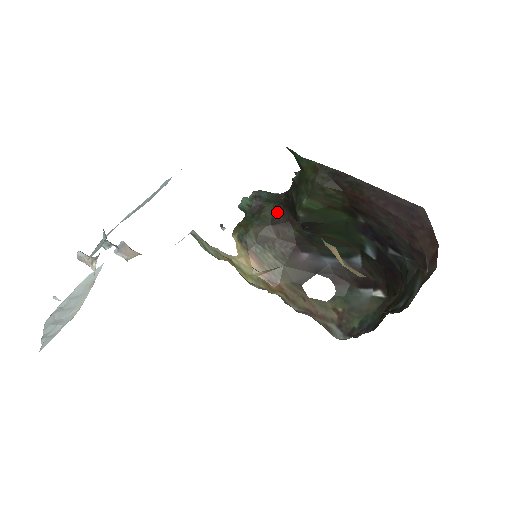
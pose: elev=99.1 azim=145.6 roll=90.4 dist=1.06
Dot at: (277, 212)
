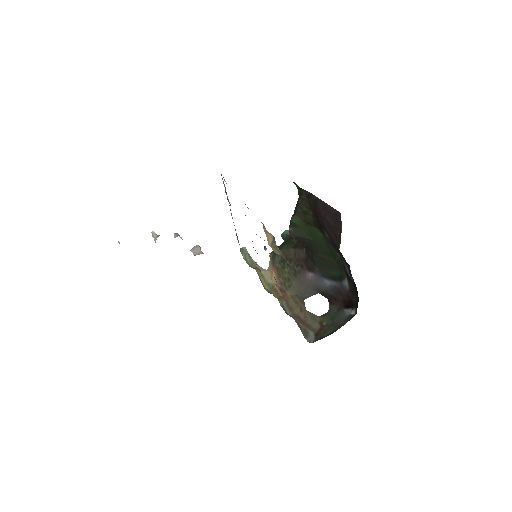
Dot at: occluded
